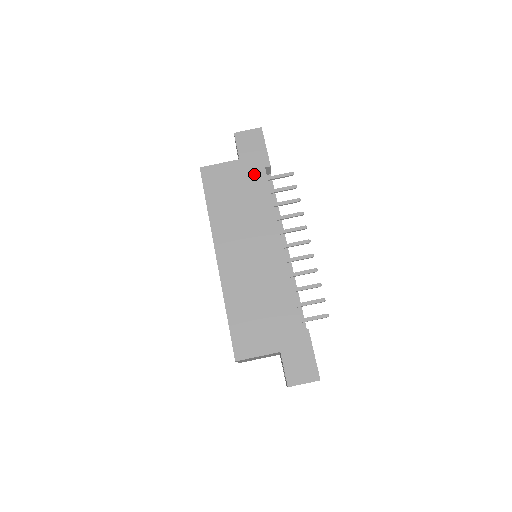
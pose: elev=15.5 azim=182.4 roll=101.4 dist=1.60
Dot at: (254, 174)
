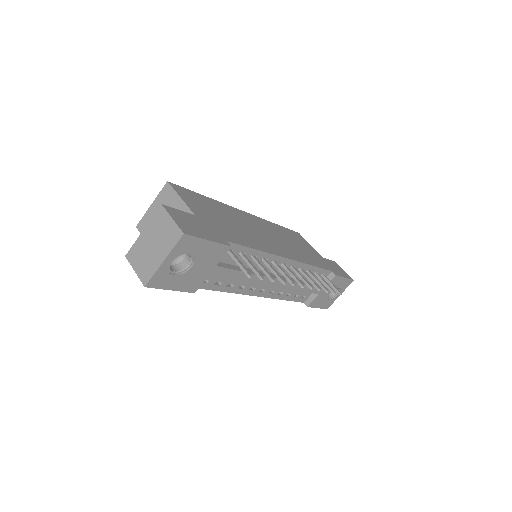
Dot at: (322, 262)
